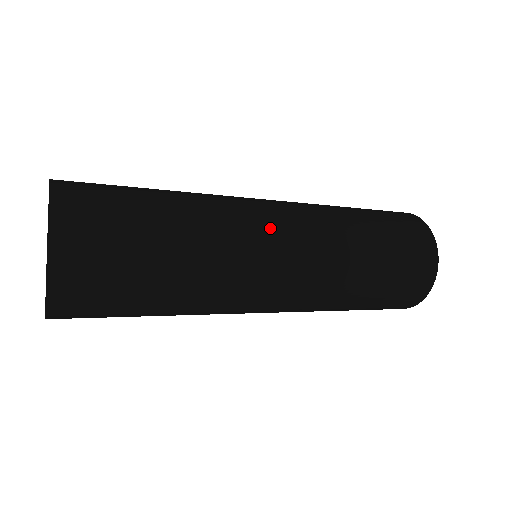
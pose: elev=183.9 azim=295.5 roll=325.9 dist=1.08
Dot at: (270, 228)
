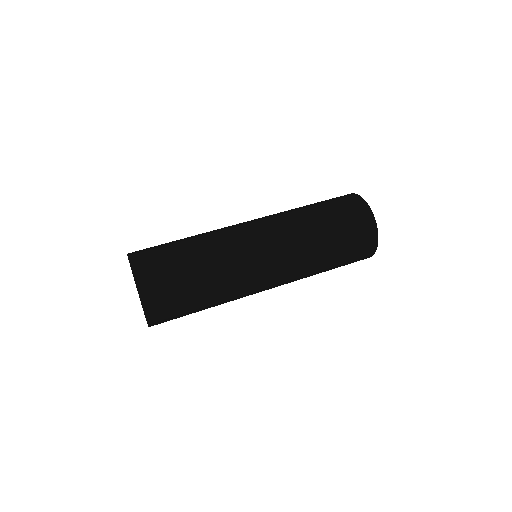
Dot at: (260, 260)
